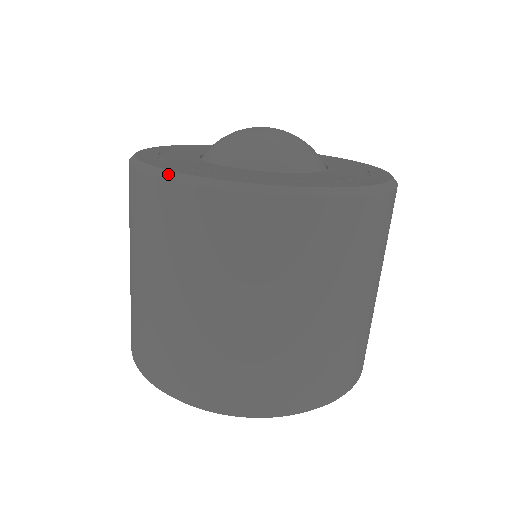
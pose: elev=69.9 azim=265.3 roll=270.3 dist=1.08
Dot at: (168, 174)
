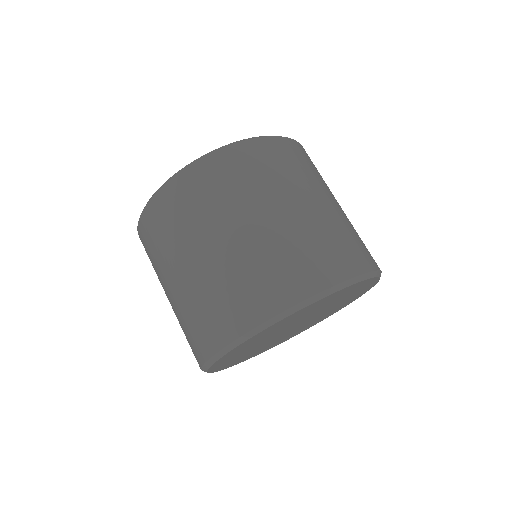
Dot at: (160, 188)
